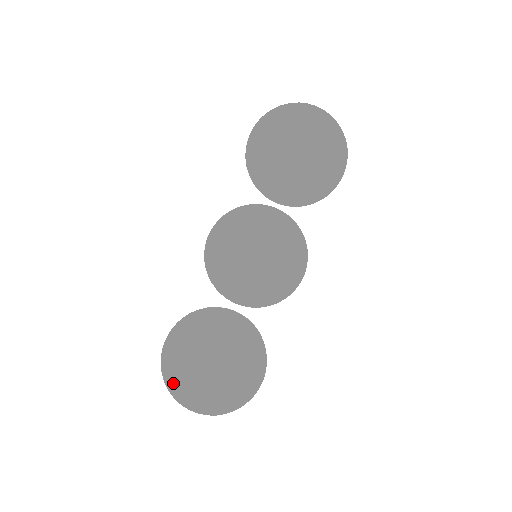
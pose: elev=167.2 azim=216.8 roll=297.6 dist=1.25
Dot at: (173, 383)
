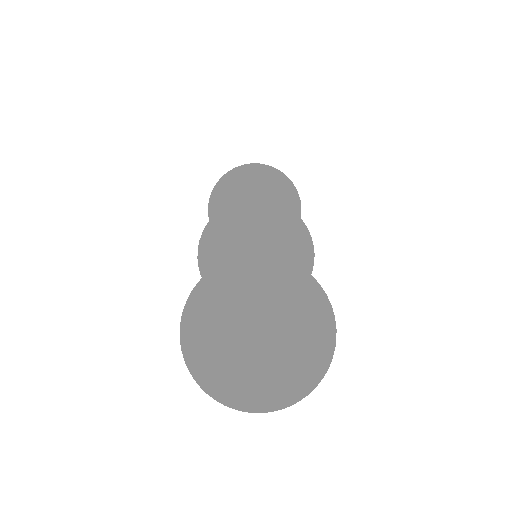
Dot at: (281, 298)
